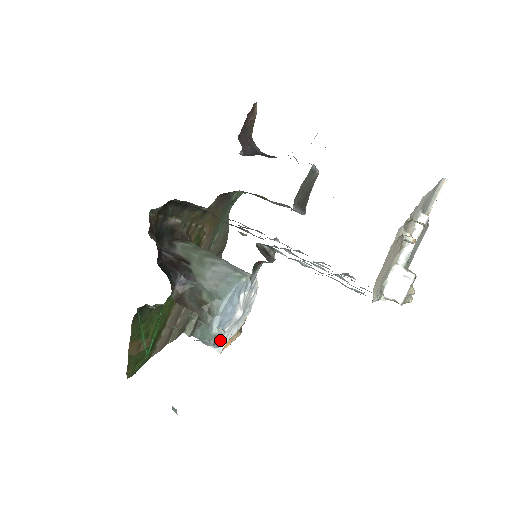
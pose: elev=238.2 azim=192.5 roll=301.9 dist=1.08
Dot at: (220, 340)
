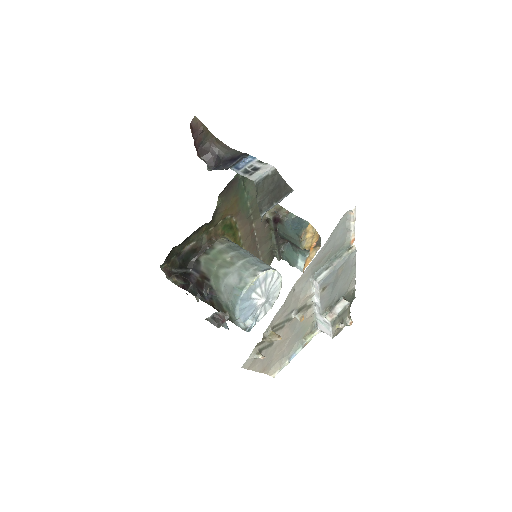
Dot at: (253, 325)
